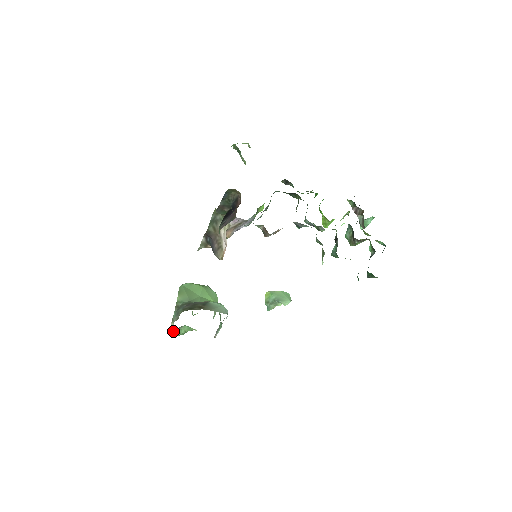
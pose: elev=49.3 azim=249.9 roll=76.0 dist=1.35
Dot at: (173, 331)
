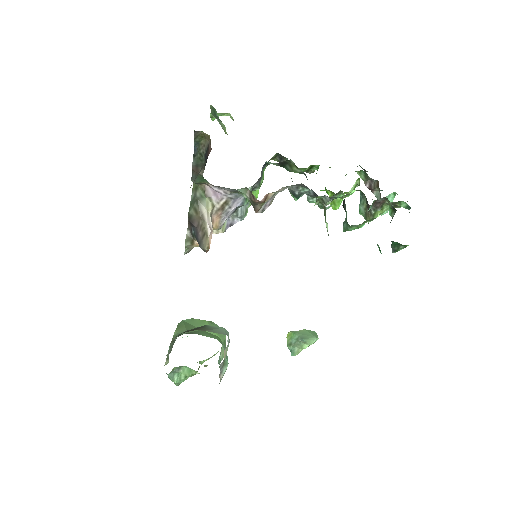
Dot at: (170, 375)
